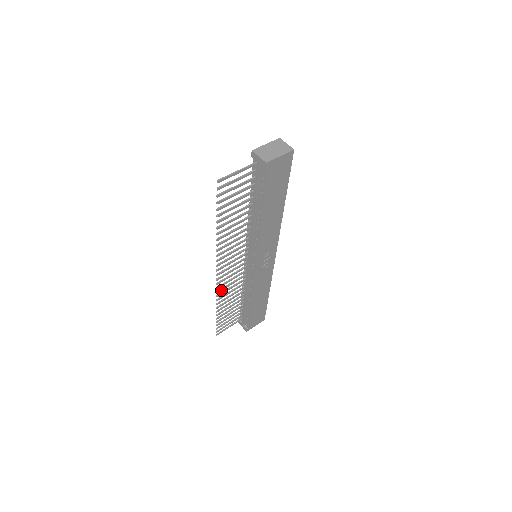
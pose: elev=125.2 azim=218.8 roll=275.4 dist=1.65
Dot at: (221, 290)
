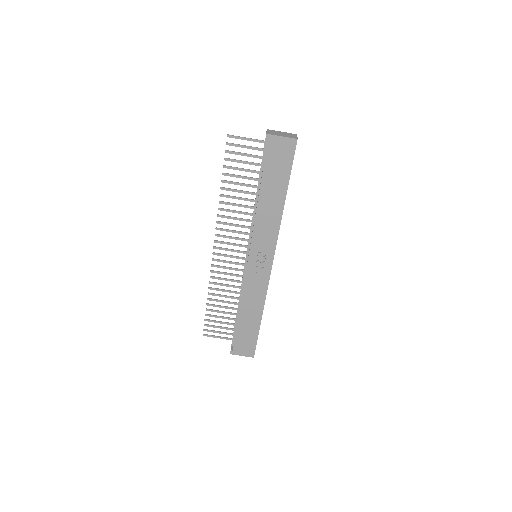
Dot at: (216, 272)
